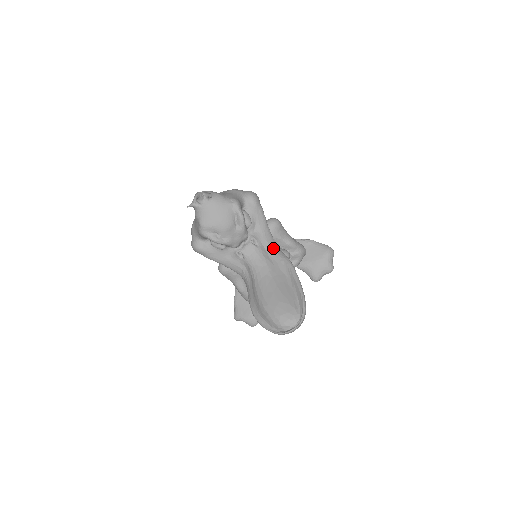
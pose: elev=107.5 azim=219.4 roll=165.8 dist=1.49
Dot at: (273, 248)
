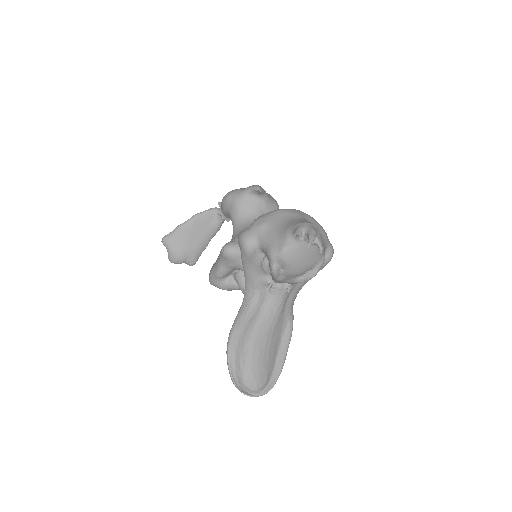
Dot at: (293, 301)
